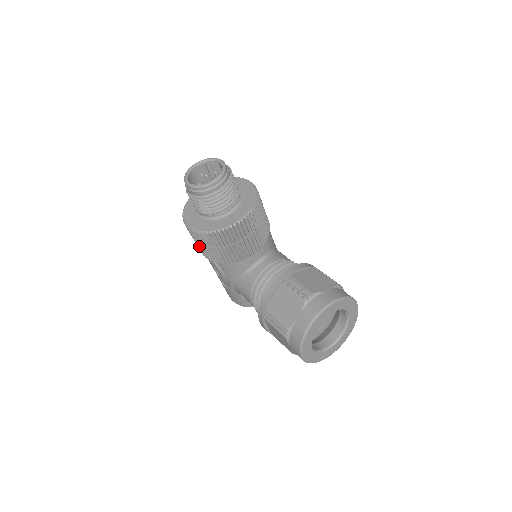
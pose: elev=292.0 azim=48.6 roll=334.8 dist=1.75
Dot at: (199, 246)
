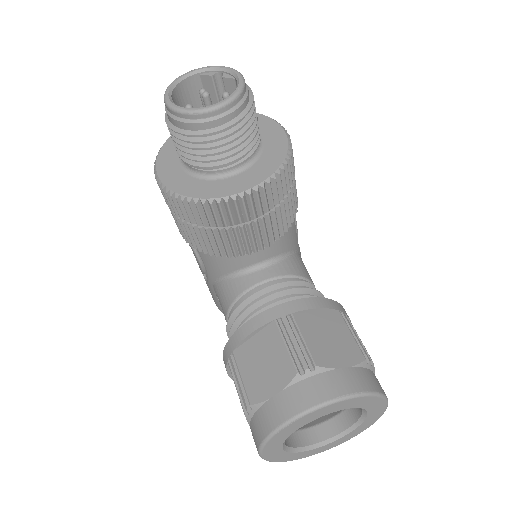
Dot at: occluded
